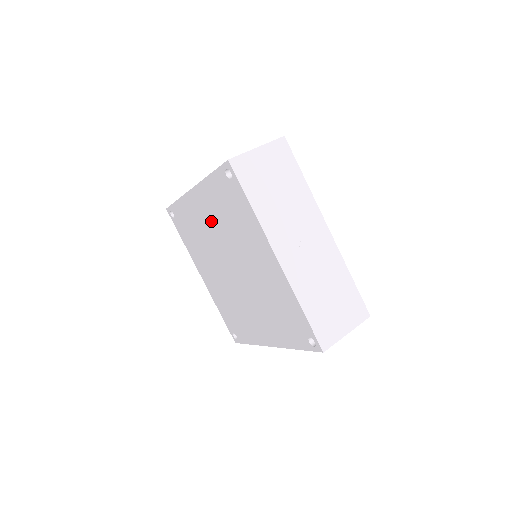
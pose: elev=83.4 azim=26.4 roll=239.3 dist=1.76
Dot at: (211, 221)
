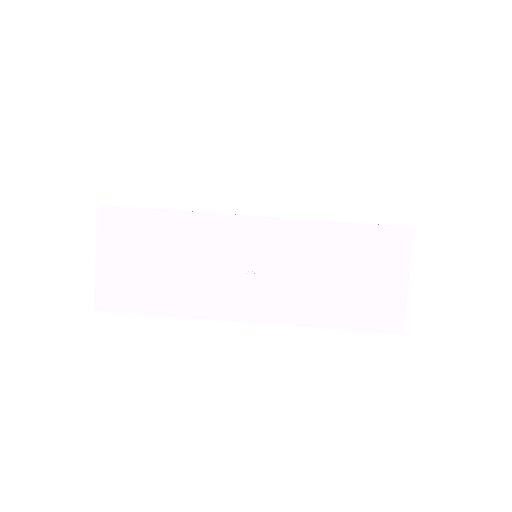
Dot at: occluded
